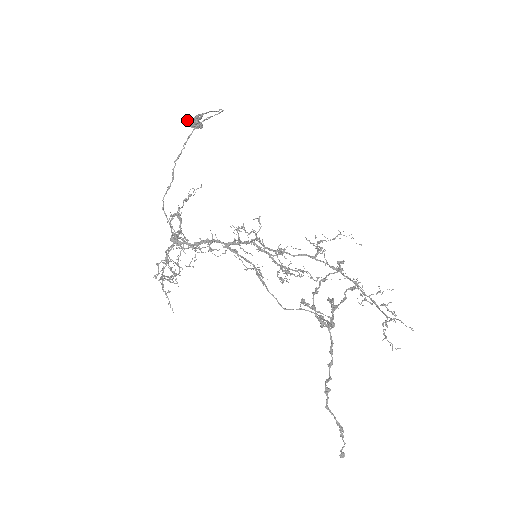
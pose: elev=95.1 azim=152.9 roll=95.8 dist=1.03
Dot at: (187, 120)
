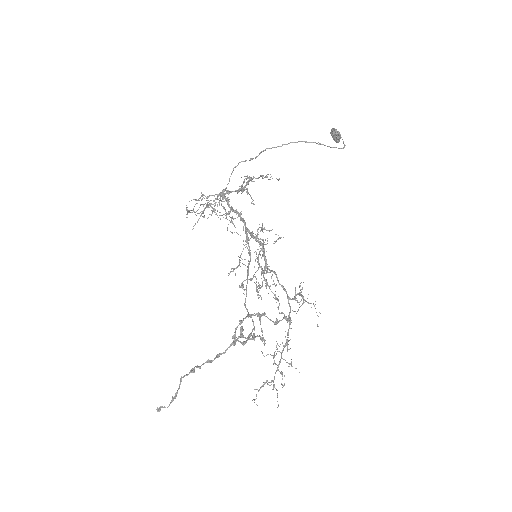
Dot at: (333, 128)
